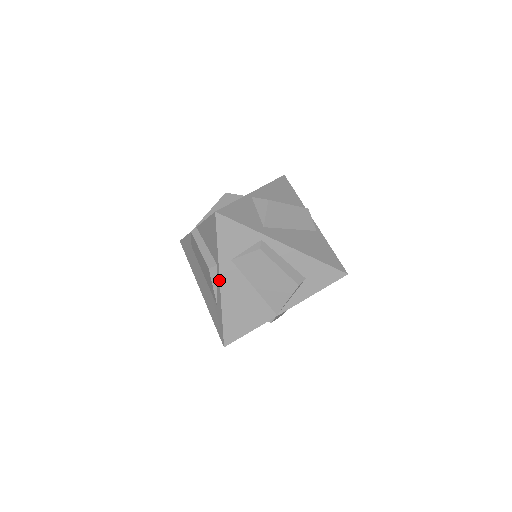
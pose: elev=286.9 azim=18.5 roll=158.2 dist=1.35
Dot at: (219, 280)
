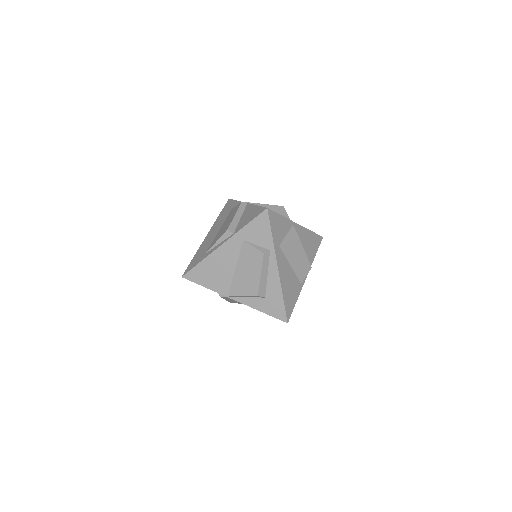
Dot at: (225, 242)
